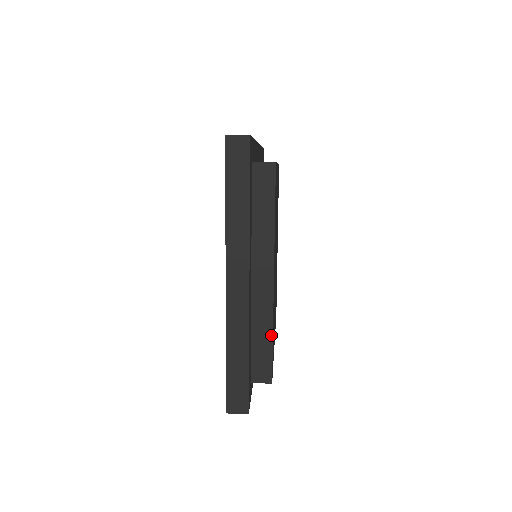
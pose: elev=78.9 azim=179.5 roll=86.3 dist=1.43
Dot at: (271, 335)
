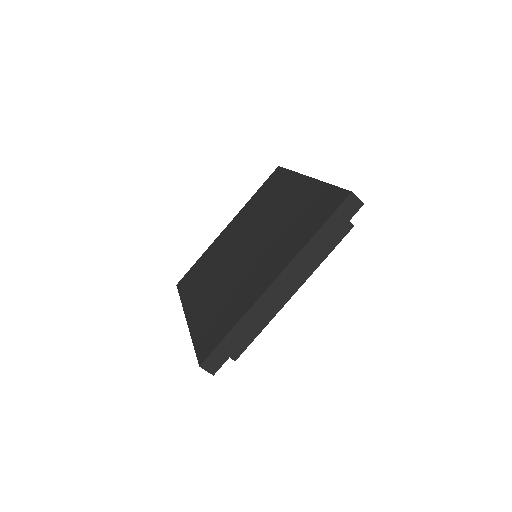
Dot at: (262, 329)
